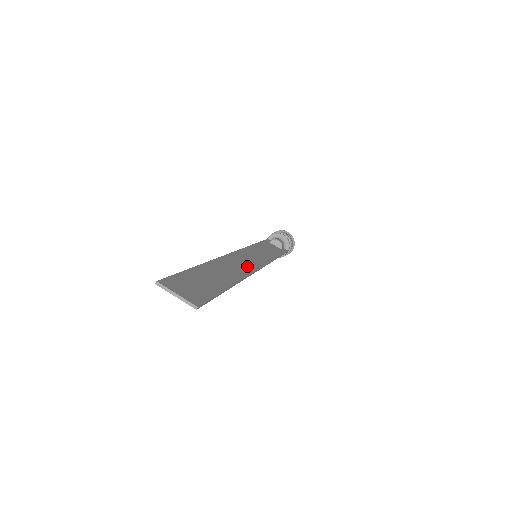
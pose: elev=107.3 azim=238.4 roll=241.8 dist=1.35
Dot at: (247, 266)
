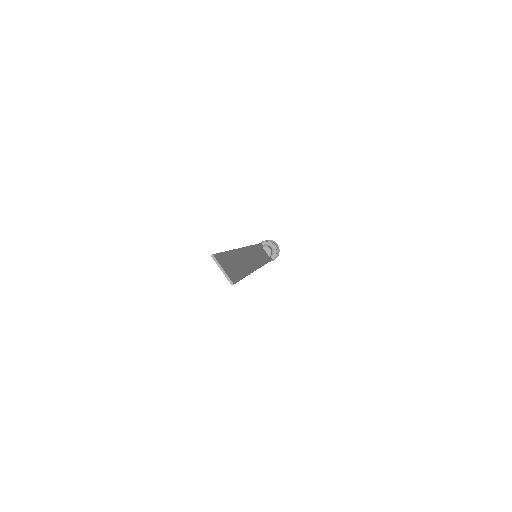
Dot at: (253, 263)
